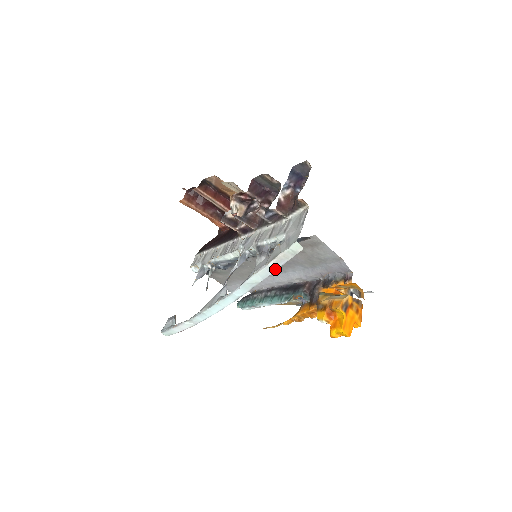
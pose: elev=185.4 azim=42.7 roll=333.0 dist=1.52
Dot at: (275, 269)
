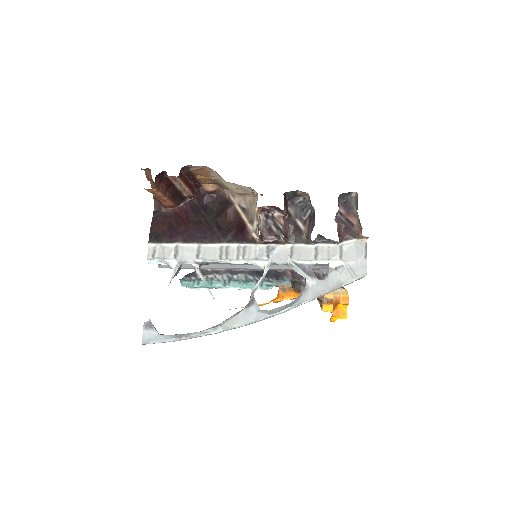
Dot at: occluded
